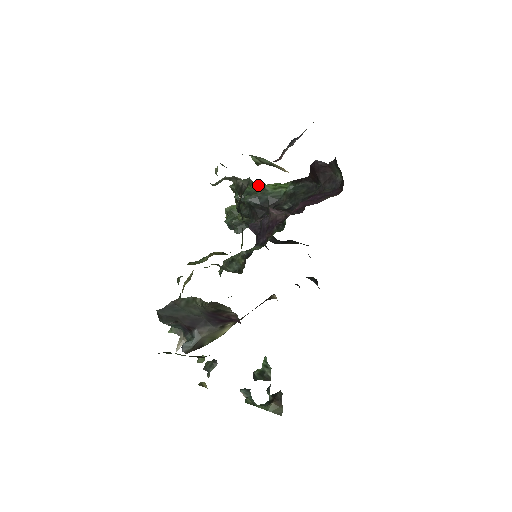
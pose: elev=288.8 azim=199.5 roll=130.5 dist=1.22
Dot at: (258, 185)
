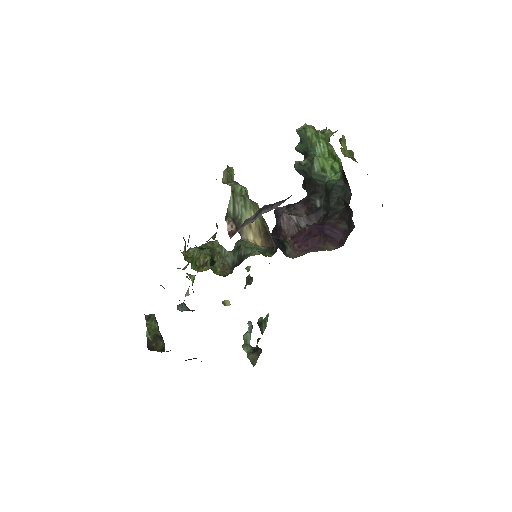
Dot at: (319, 147)
